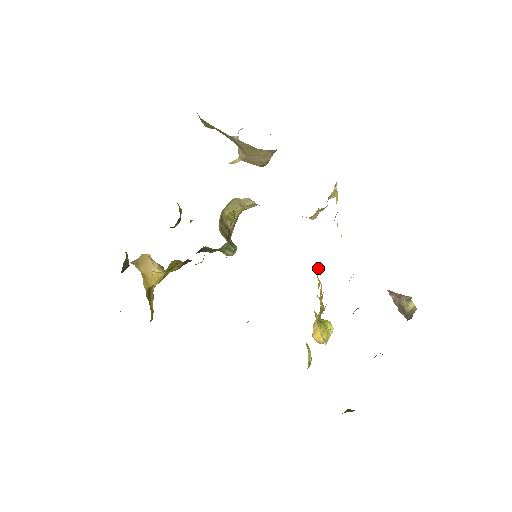
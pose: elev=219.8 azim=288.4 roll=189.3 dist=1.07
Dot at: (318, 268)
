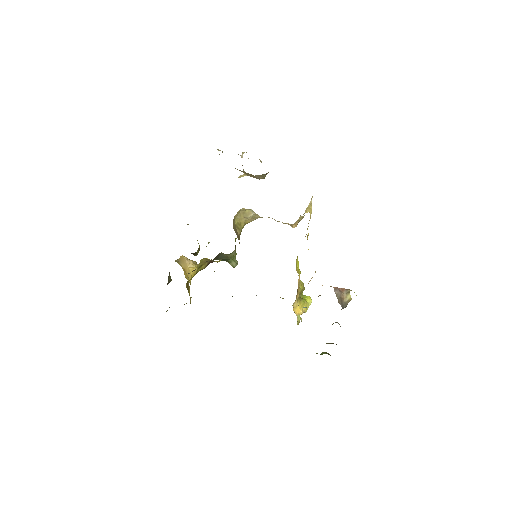
Dot at: (298, 263)
